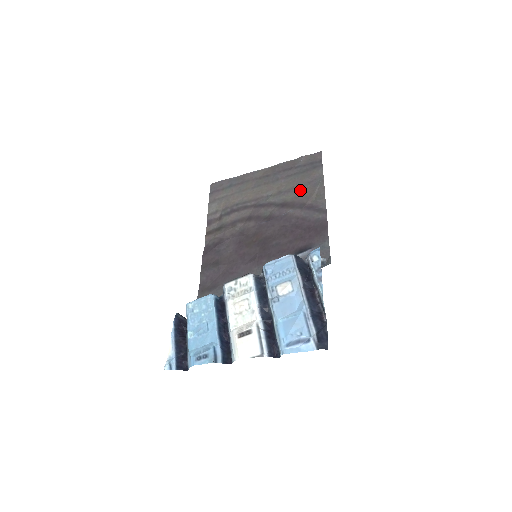
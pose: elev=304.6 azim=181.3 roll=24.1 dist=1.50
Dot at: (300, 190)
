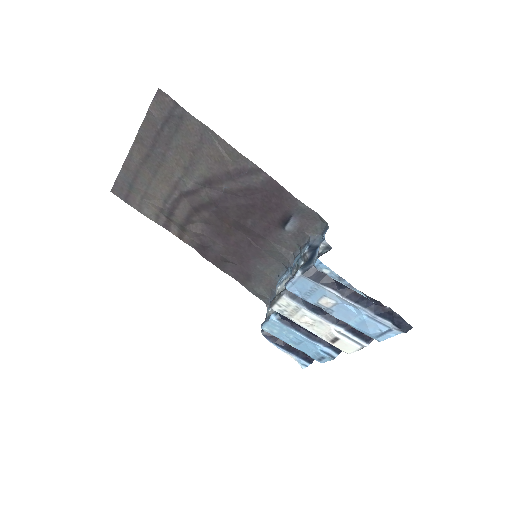
Dot at: (203, 157)
